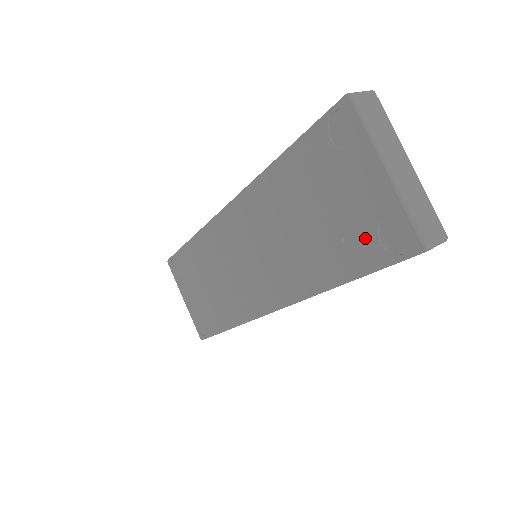
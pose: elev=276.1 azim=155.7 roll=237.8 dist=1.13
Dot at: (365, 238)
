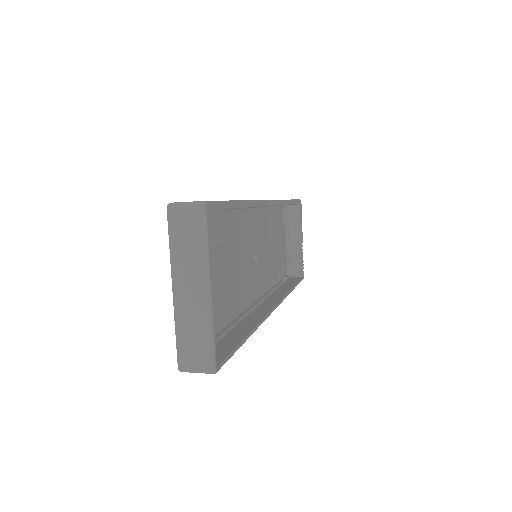
Dot at: occluded
